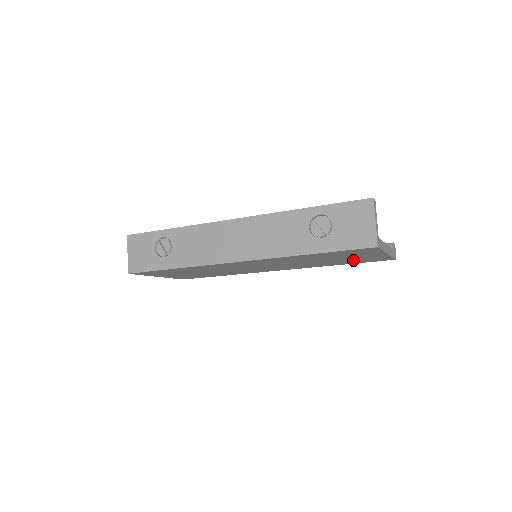
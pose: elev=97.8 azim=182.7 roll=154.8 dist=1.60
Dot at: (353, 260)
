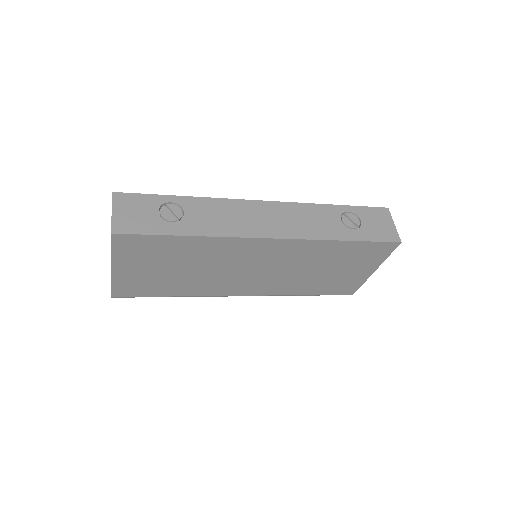
Dot at: (334, 281)
